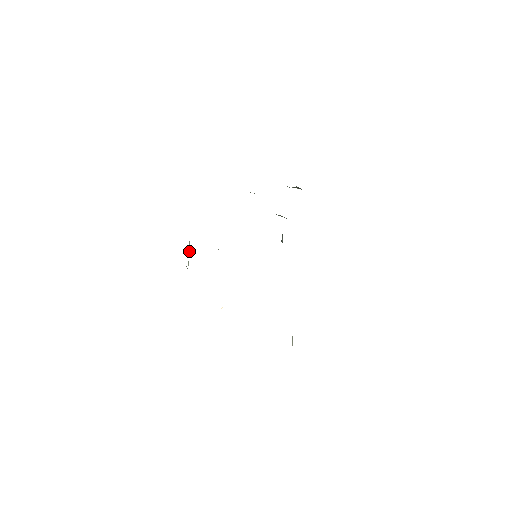
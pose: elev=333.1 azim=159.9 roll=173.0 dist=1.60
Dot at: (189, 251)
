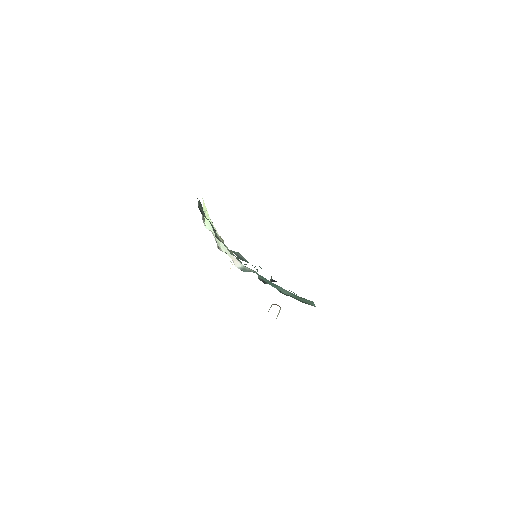
Dot at: (203, 217)
